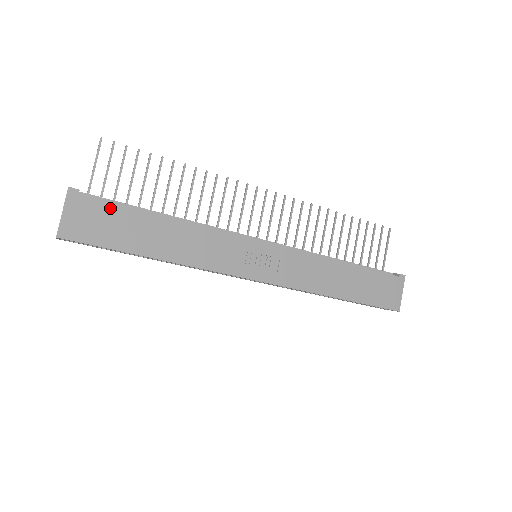
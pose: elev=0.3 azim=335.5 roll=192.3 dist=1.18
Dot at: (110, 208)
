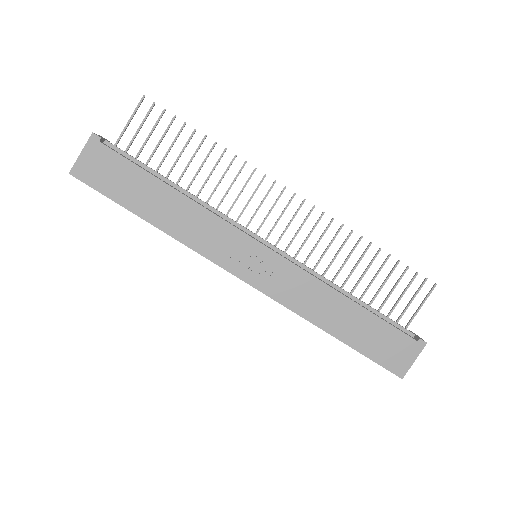
Dot at: (122, 162)
